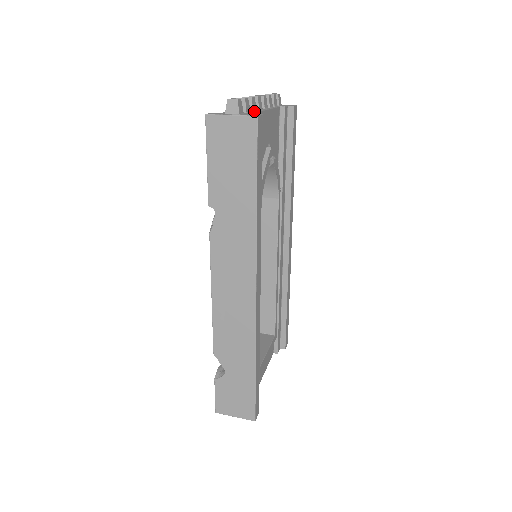
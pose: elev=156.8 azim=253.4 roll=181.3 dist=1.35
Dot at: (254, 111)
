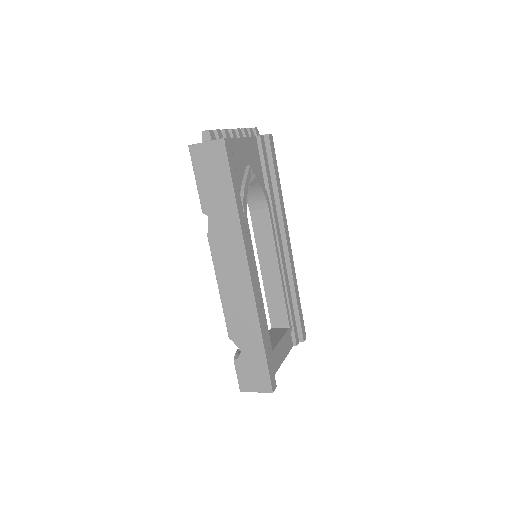
Dot at: occluded
